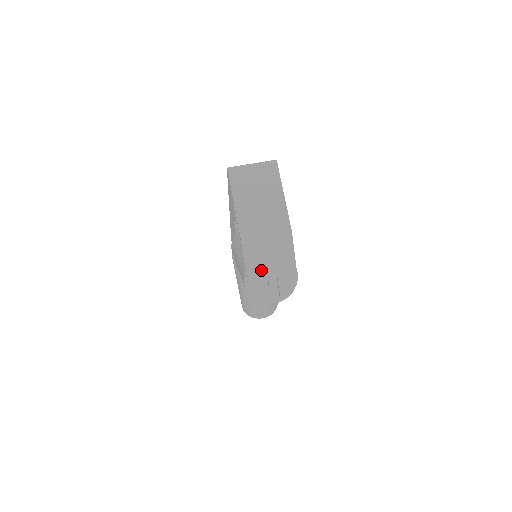
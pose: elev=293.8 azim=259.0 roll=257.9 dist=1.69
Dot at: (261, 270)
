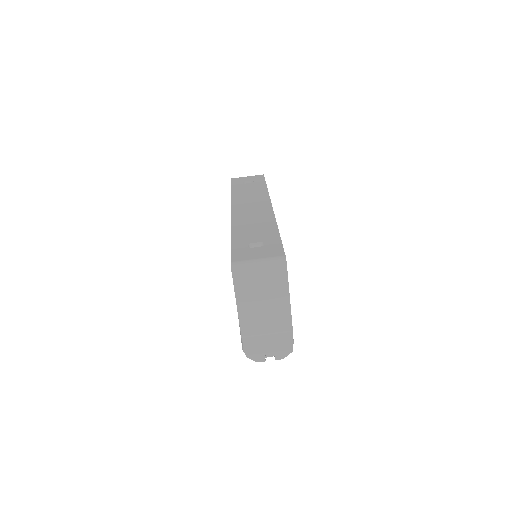
Dot at: (259, 349)
